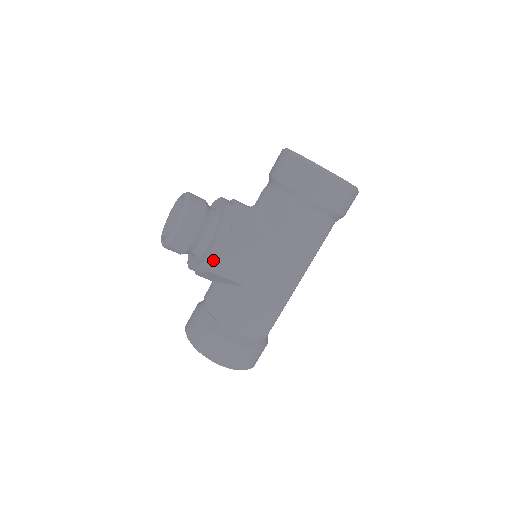
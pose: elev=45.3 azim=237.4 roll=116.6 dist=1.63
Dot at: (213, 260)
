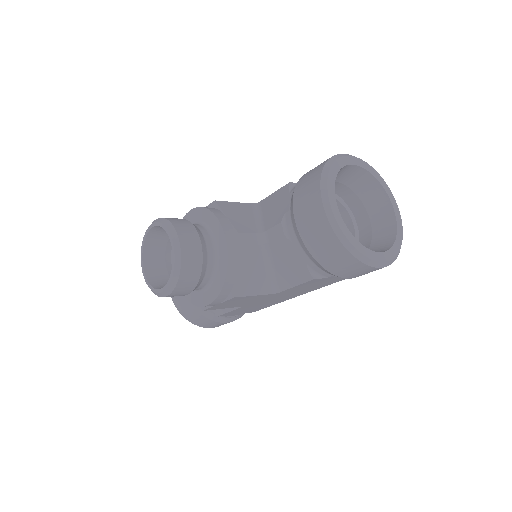
Dot at: occluded
